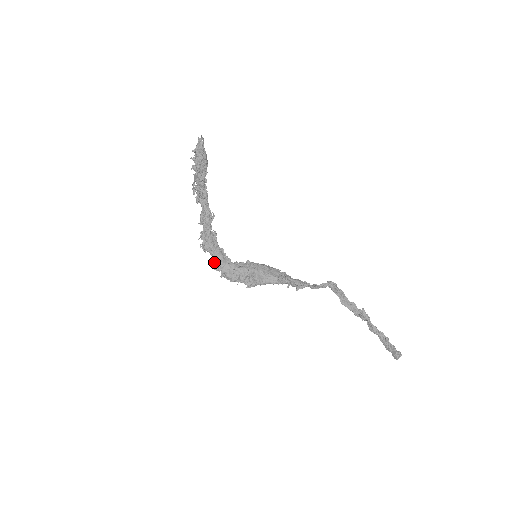
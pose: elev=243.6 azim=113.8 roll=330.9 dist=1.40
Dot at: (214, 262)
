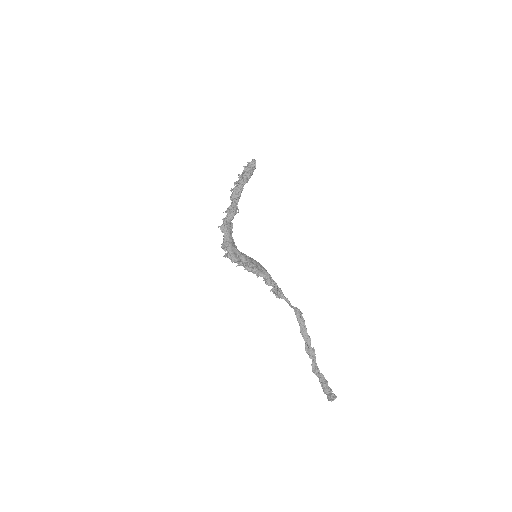
Dot at: (225, 242)
